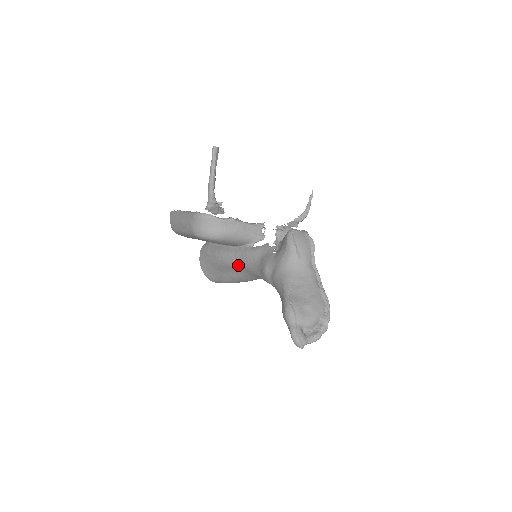
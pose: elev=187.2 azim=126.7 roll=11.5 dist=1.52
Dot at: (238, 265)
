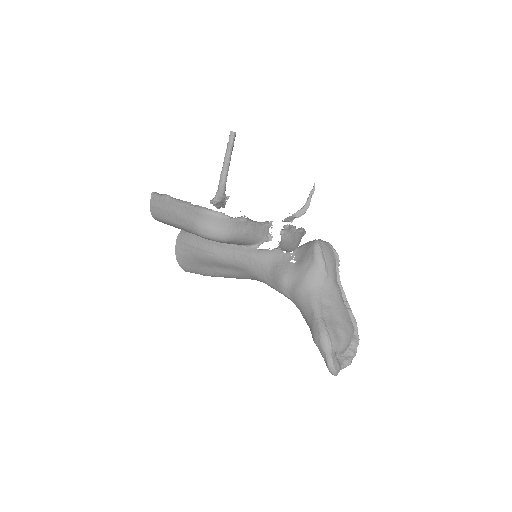
Dot at: (235, 265)
